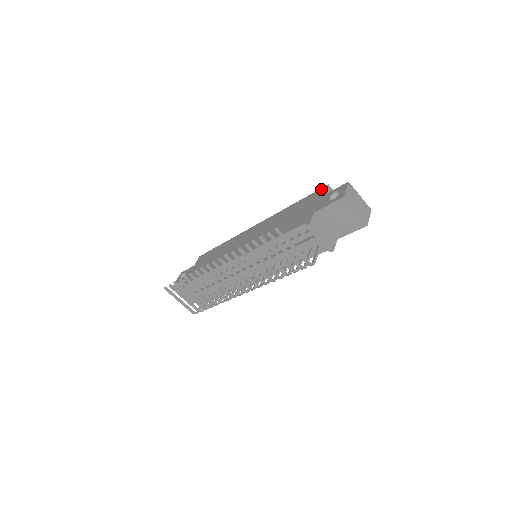
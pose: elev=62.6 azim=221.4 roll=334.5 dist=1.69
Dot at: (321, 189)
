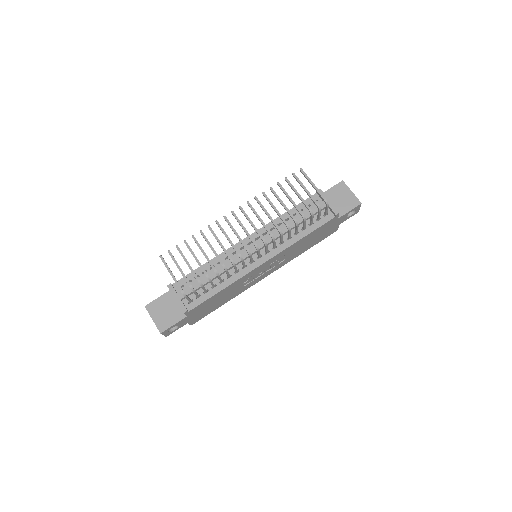
Dot at: occluded
